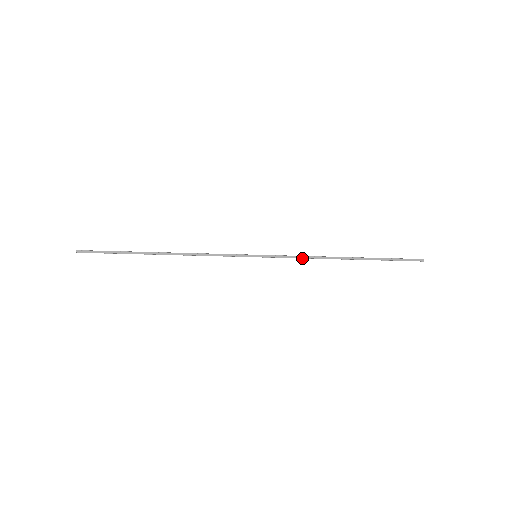
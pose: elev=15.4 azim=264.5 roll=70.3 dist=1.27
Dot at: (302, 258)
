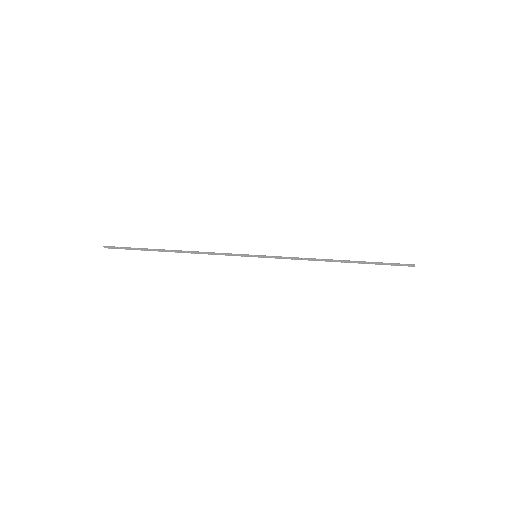
Dot at: (298, 259)
